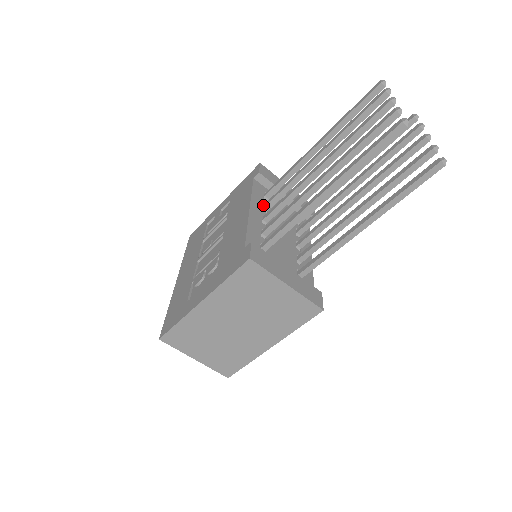
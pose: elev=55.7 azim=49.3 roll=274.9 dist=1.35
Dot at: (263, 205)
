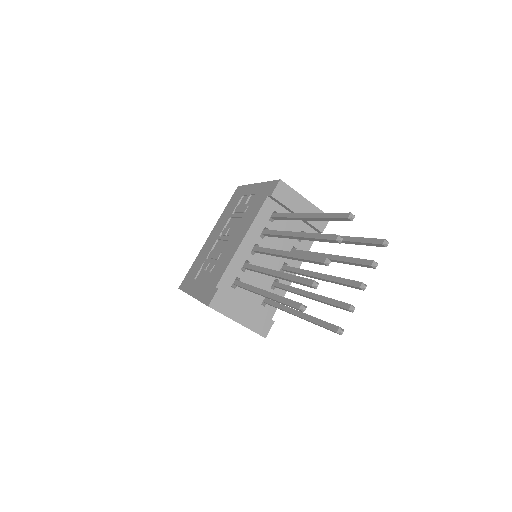
Dot at: (263, 230)
